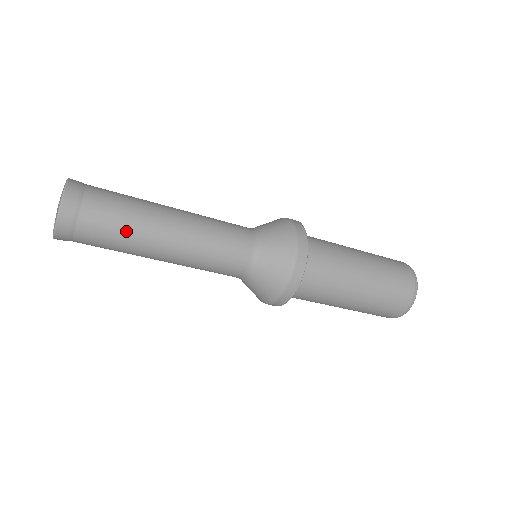
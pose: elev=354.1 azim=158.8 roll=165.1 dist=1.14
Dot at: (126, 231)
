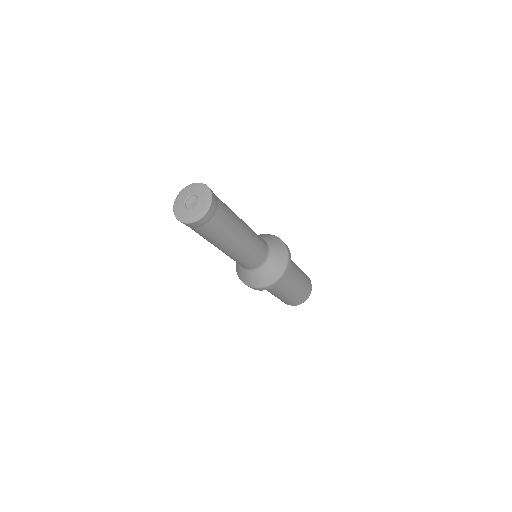
Dot at: (232, 219)
